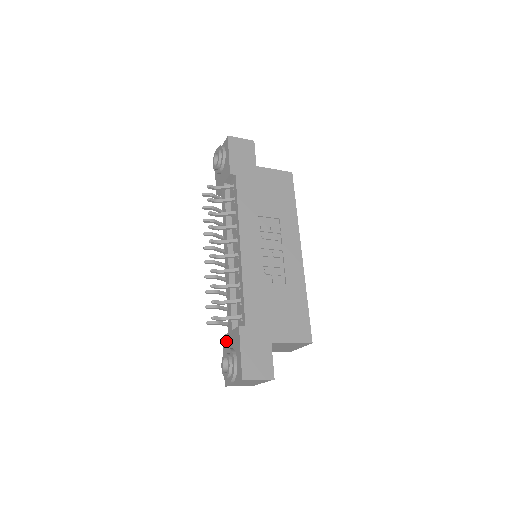
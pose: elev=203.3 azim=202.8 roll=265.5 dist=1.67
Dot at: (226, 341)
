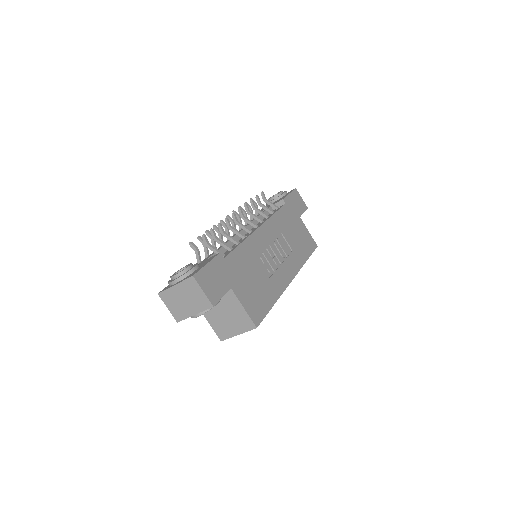
Dot at: occluded
